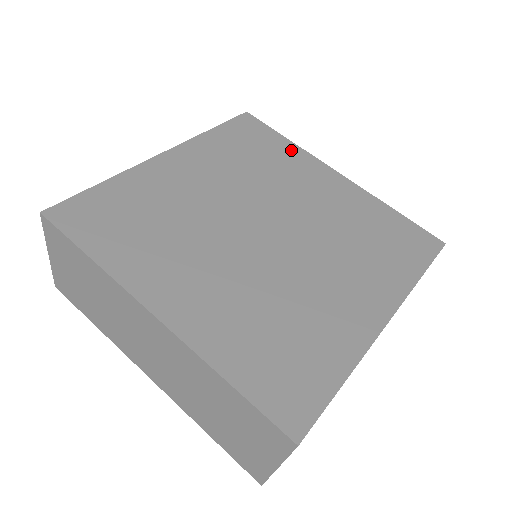
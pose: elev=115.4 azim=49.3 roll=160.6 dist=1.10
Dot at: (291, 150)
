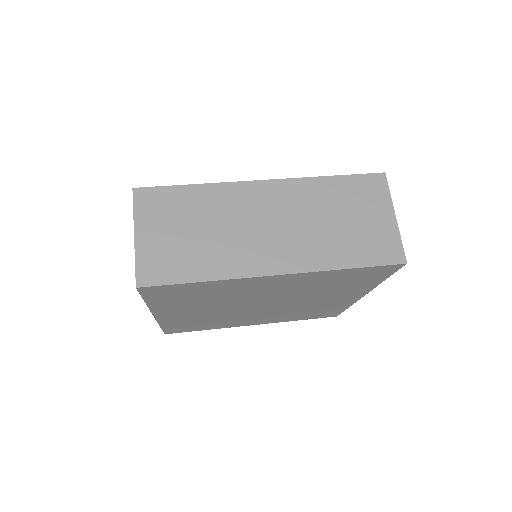
Dot at: occluded
